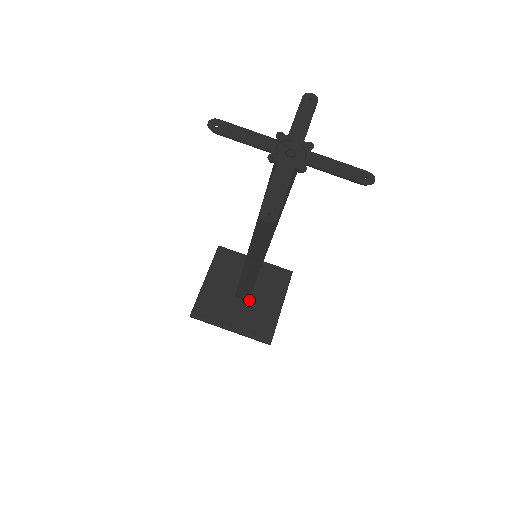
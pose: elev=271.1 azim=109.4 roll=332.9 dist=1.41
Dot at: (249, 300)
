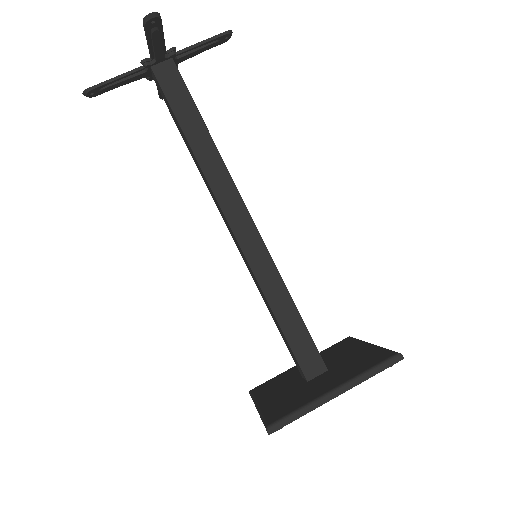
Dot at: (328, 370)
